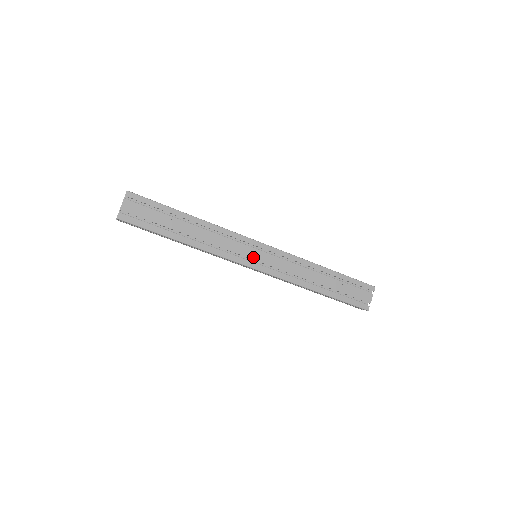
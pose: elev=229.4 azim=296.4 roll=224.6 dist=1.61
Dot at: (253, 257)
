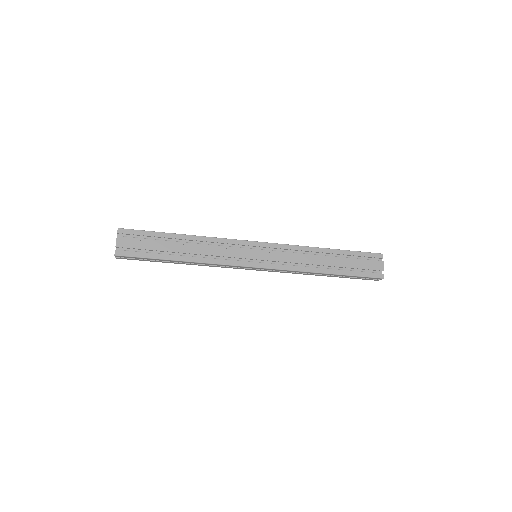
Dot at: (253, 257)
